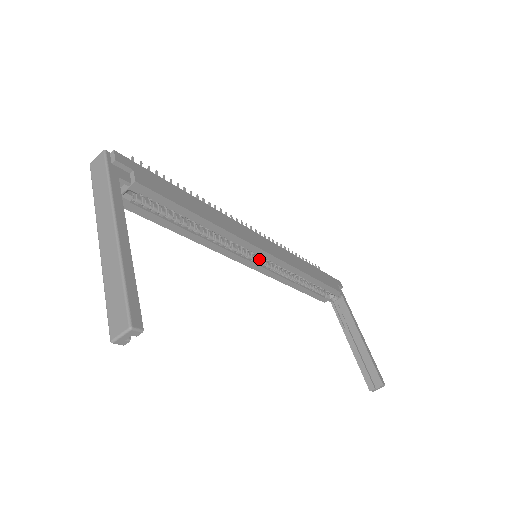
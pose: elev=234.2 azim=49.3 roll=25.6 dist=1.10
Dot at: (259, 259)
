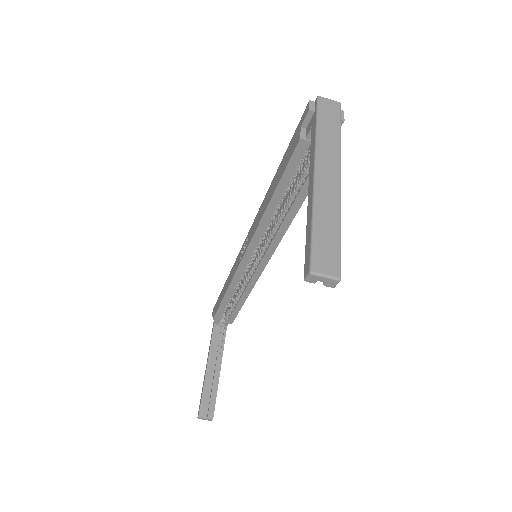
Dot at: (252, 259)
